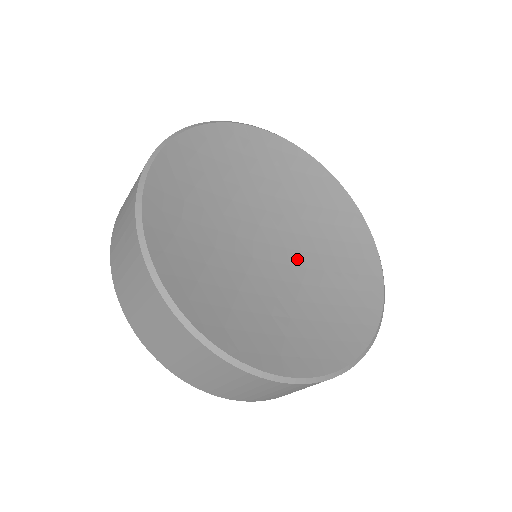
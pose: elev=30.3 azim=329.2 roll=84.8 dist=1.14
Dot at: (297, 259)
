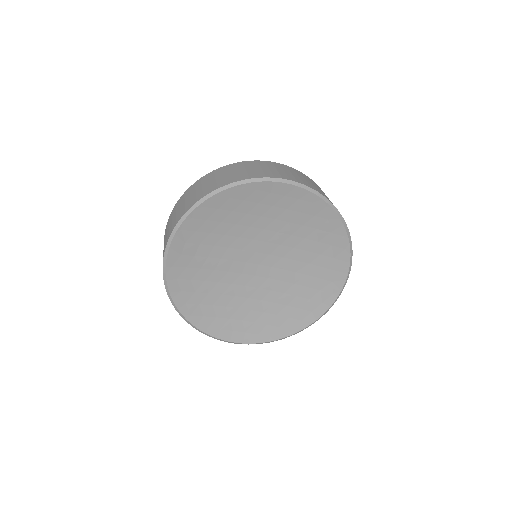
Dot at: (276, 274)
